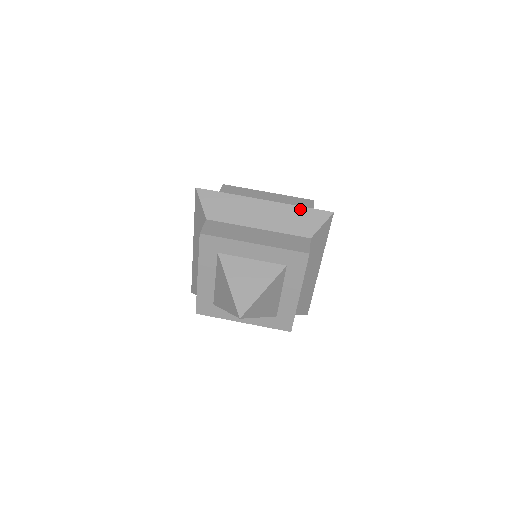
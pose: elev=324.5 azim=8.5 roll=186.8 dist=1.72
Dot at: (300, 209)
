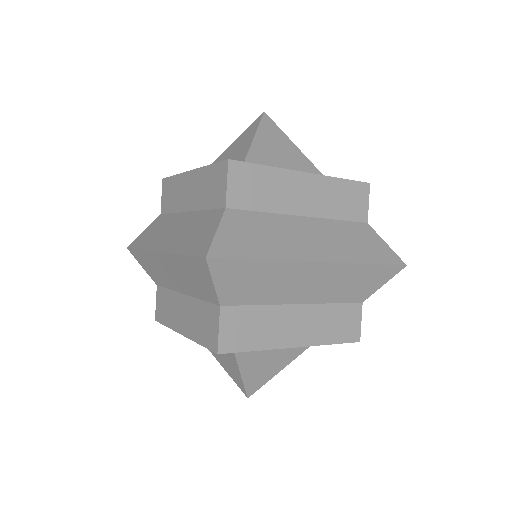
Dot at: (366, 268)
